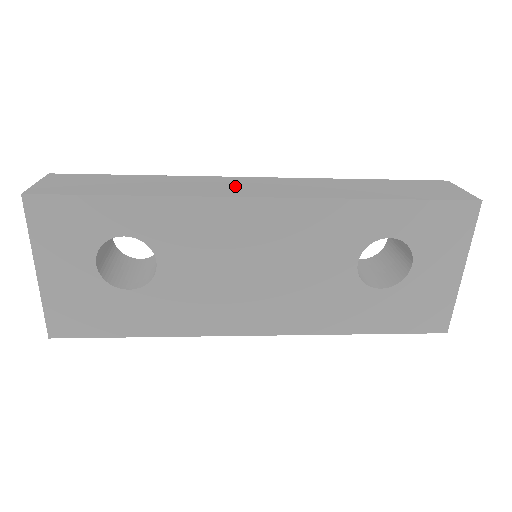
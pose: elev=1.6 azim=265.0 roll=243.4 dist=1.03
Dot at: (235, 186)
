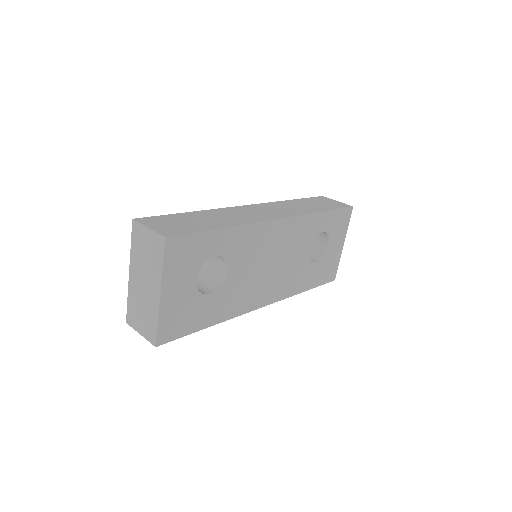
Dot at: (254, 213)
